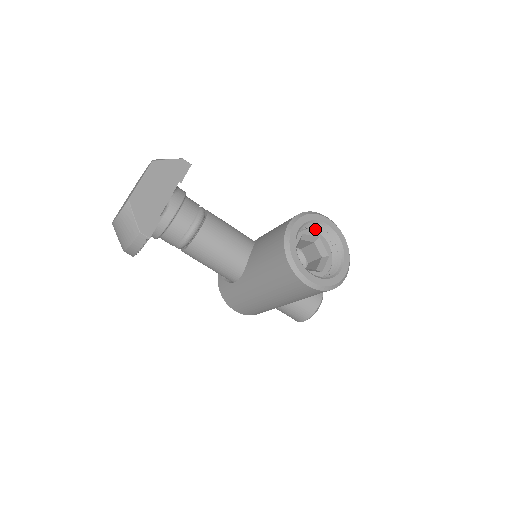
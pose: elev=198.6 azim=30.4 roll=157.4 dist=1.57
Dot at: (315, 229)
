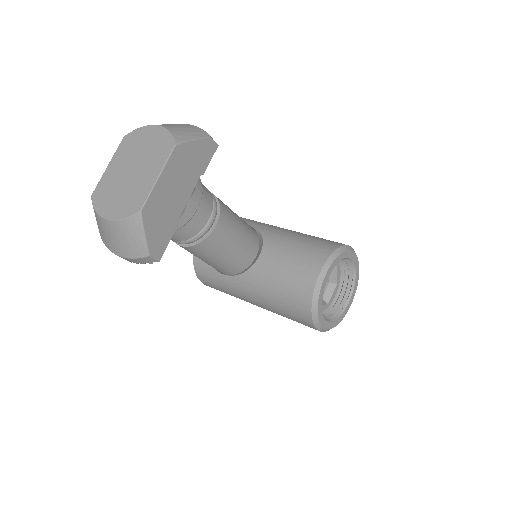
Dot at: occluded
